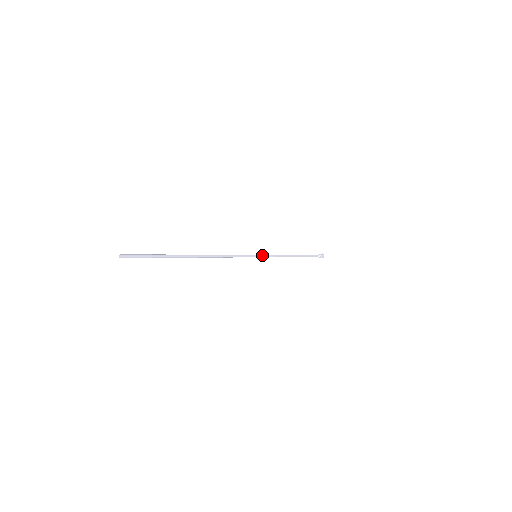
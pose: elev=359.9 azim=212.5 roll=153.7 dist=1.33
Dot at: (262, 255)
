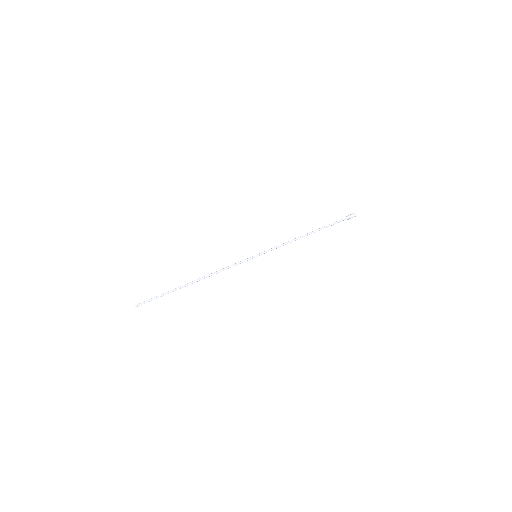
Dot at: (263, 253)
